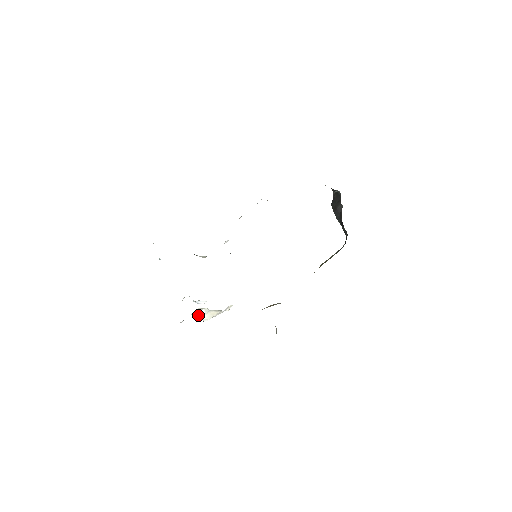
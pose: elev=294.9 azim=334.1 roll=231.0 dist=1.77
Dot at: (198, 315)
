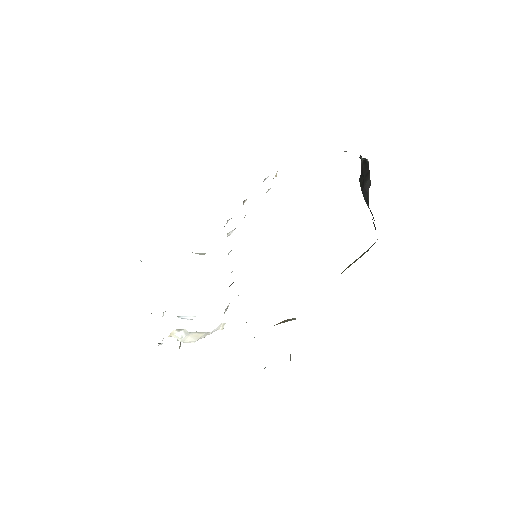
Dot at: (178, 337)
